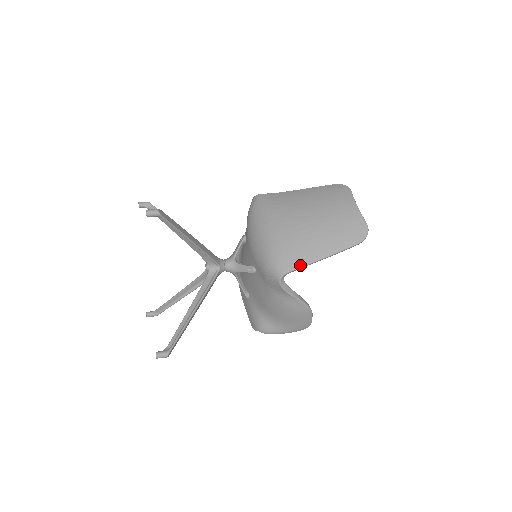
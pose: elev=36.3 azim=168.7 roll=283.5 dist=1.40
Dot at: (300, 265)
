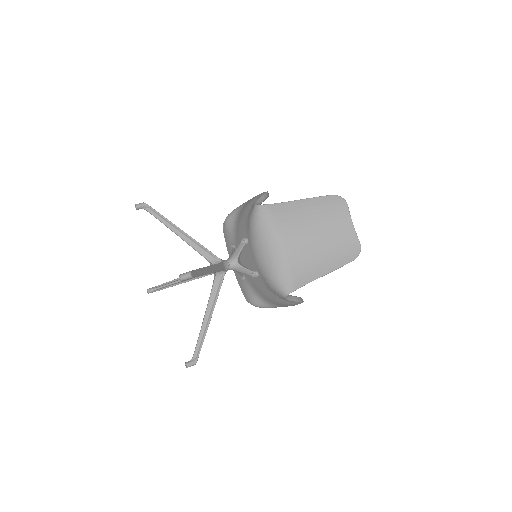
Dot at: (303, 284)
